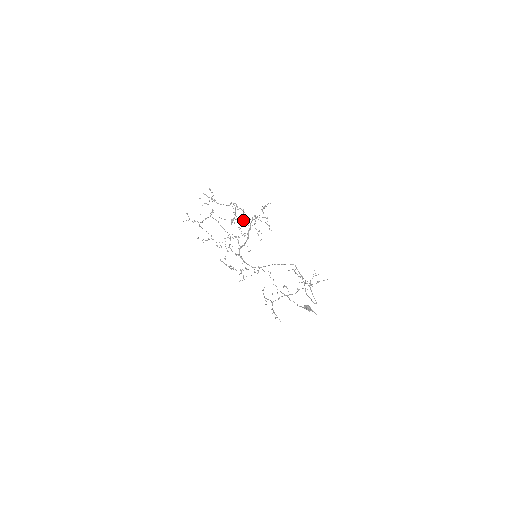
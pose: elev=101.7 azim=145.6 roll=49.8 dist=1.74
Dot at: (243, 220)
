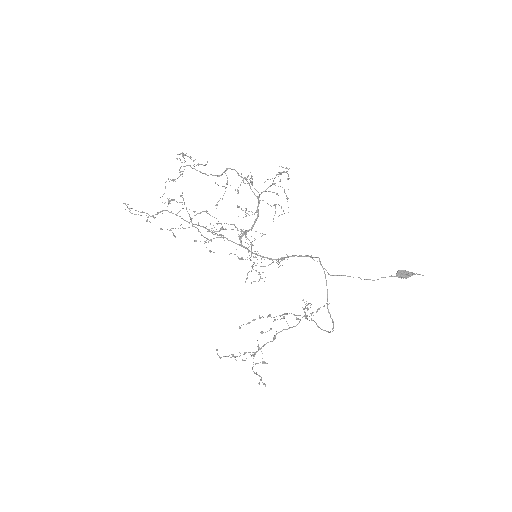
Dot at: occluded
